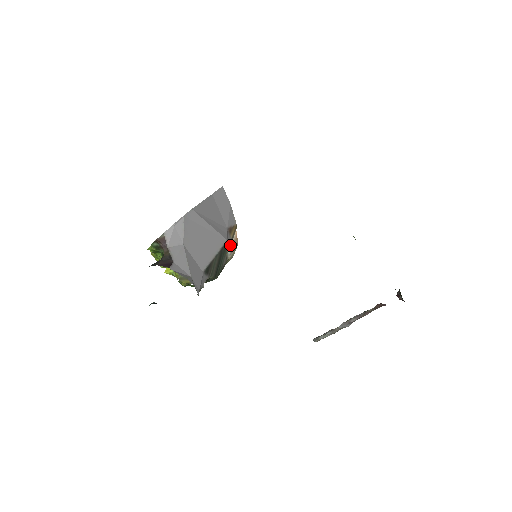
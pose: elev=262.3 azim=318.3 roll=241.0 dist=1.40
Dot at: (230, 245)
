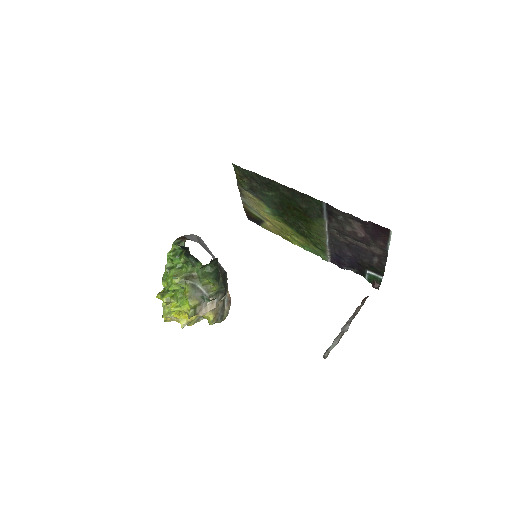
Dot at: (225, 297)
